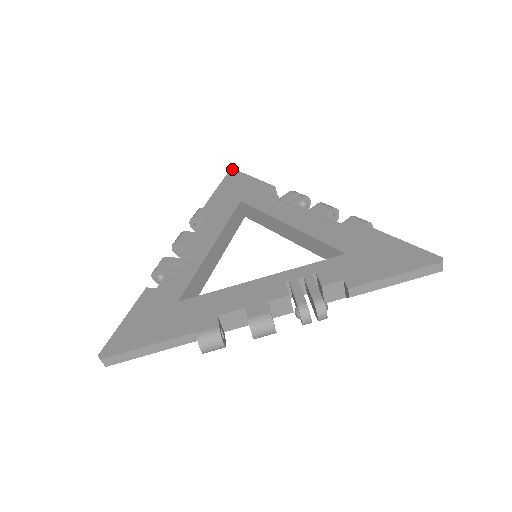
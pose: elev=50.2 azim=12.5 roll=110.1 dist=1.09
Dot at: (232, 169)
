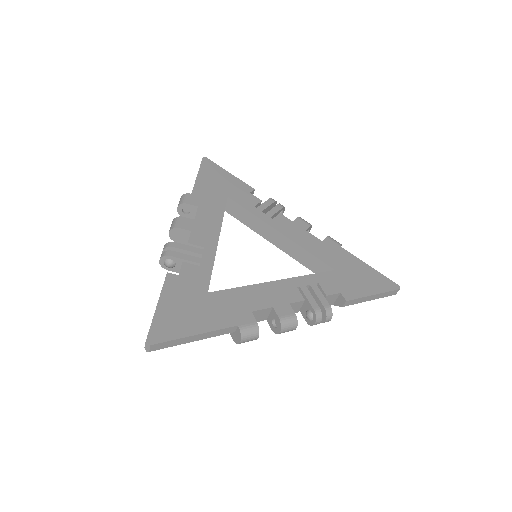
Dot at: (205, 157)
